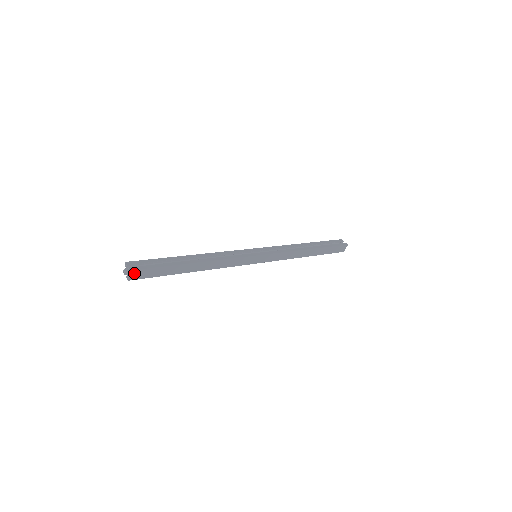
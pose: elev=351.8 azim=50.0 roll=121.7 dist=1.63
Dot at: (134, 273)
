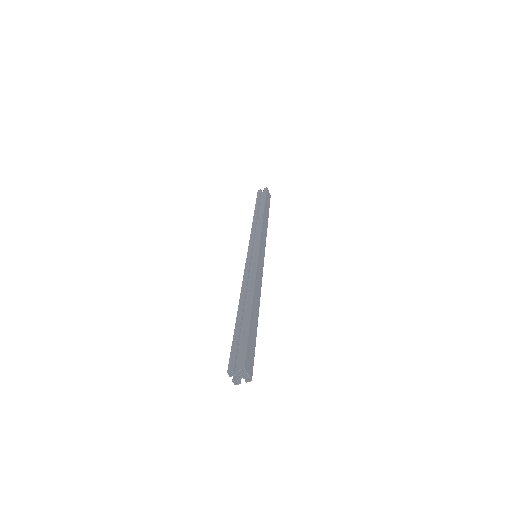
Dot at: (247, 368)
